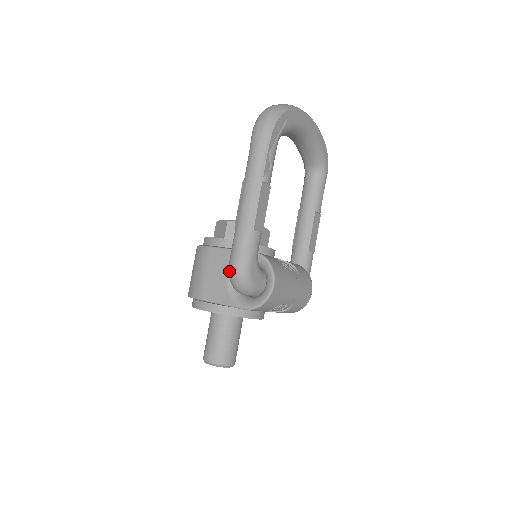
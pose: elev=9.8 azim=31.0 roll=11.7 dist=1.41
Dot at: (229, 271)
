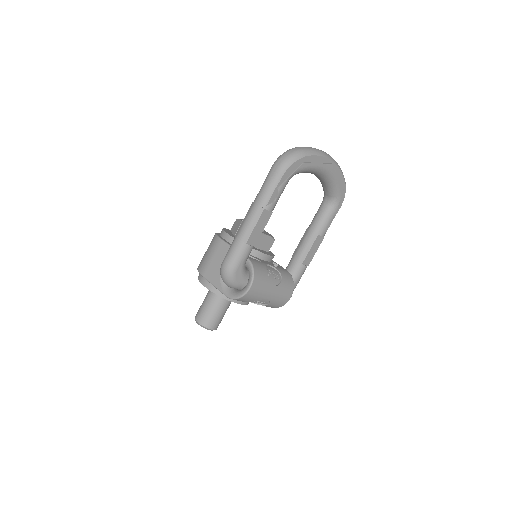
Dot at: (221, 266)
